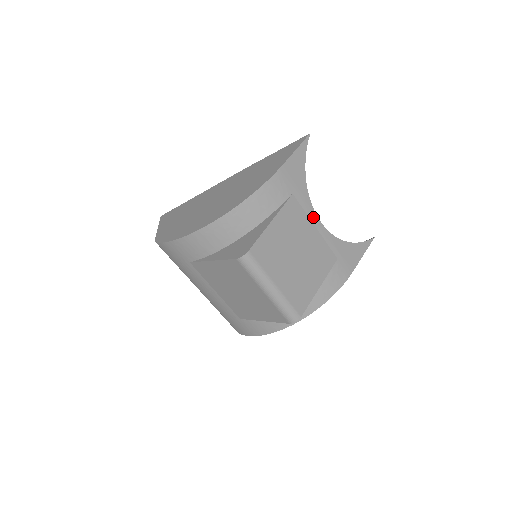
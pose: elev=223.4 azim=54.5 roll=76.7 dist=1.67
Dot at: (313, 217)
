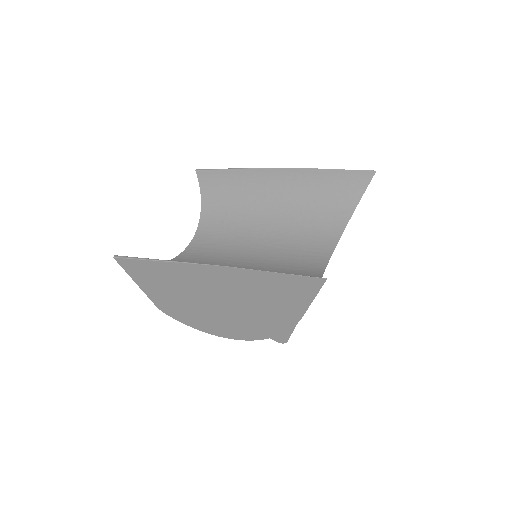
Dot at: occluded
